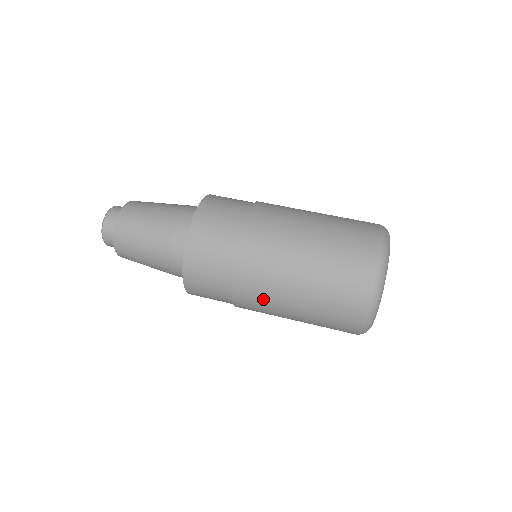
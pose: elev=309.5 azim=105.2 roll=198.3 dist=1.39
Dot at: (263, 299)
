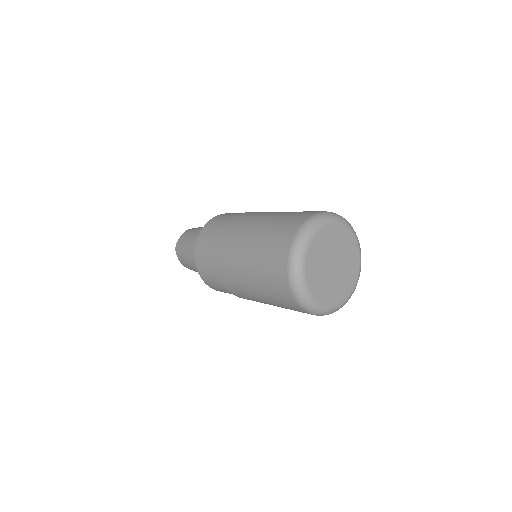
Dot at: (251, 217)
